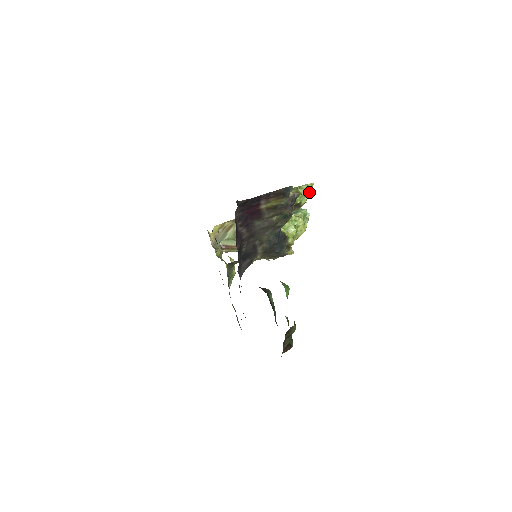
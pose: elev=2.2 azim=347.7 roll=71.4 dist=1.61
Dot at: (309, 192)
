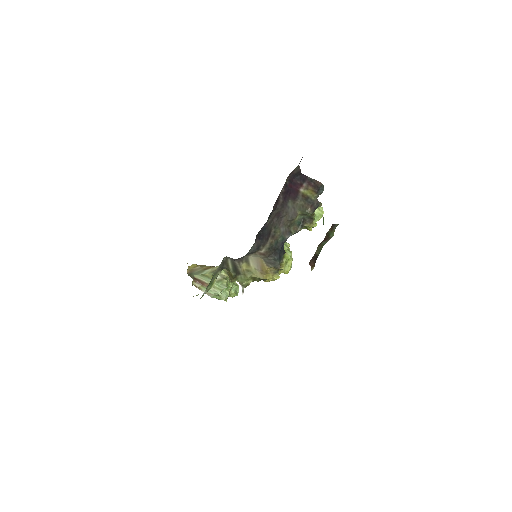
Dot at: (321, 216)
